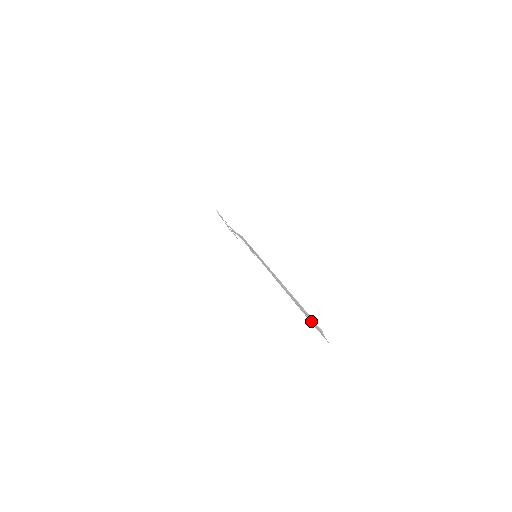
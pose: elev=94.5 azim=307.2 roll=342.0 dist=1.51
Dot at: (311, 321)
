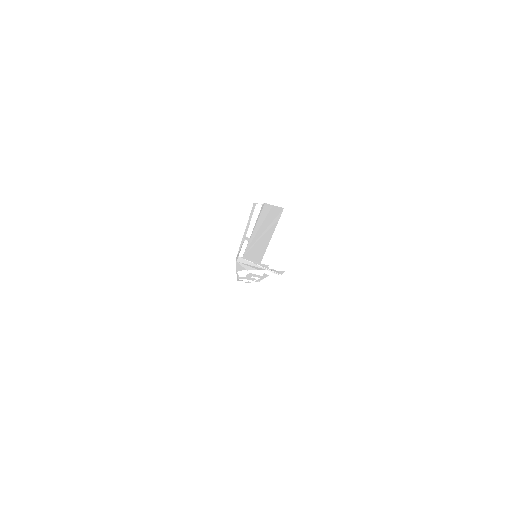
Dot at: (274, 218)
